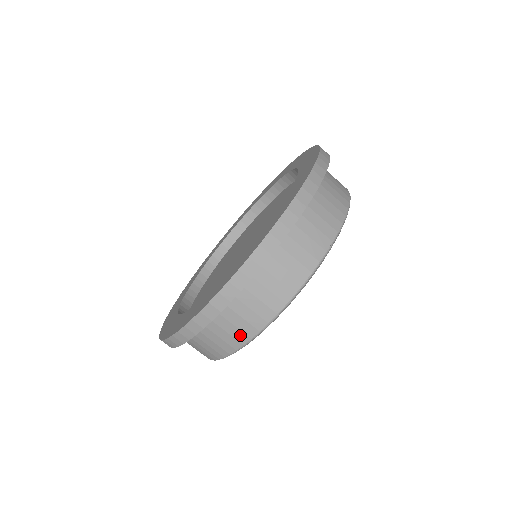
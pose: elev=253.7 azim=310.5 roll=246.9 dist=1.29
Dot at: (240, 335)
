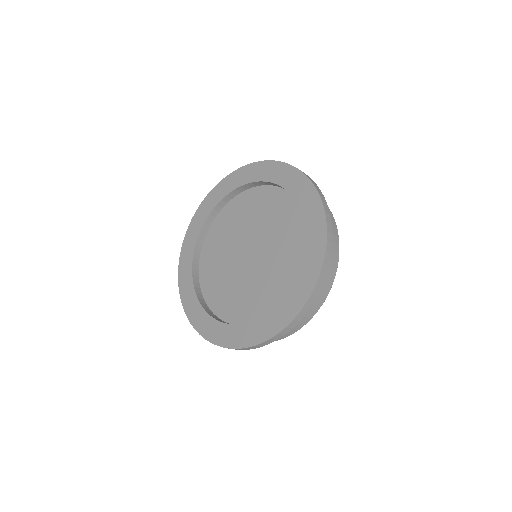
Dot at: occluded
